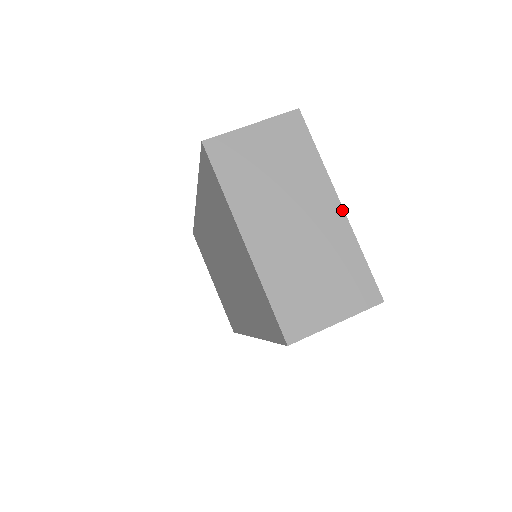
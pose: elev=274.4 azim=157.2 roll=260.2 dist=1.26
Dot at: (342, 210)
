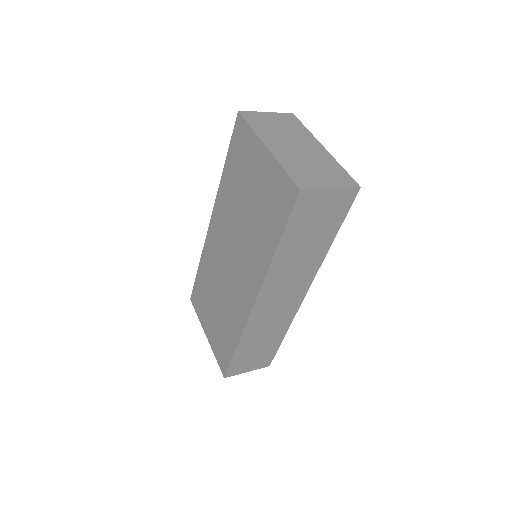
Dot at: (325, 149)
